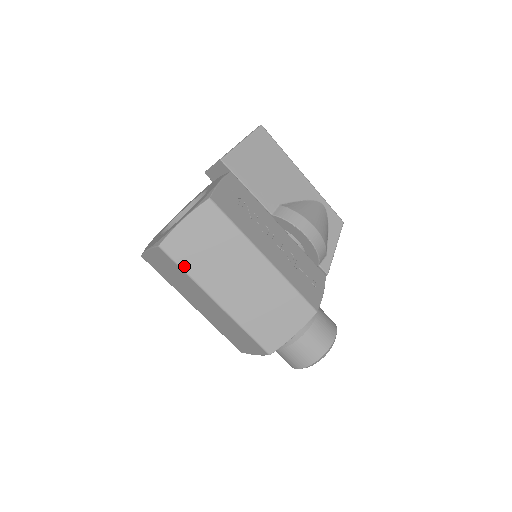
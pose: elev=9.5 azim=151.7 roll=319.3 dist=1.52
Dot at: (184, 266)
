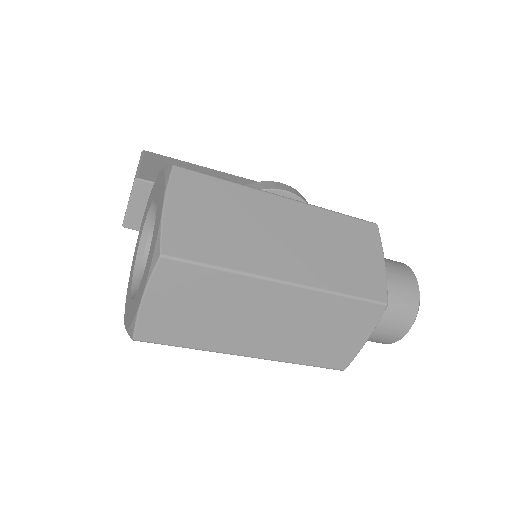
Dot at: (212, 261)
